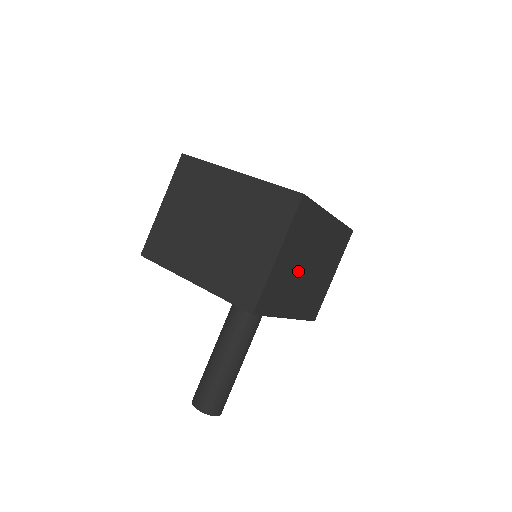
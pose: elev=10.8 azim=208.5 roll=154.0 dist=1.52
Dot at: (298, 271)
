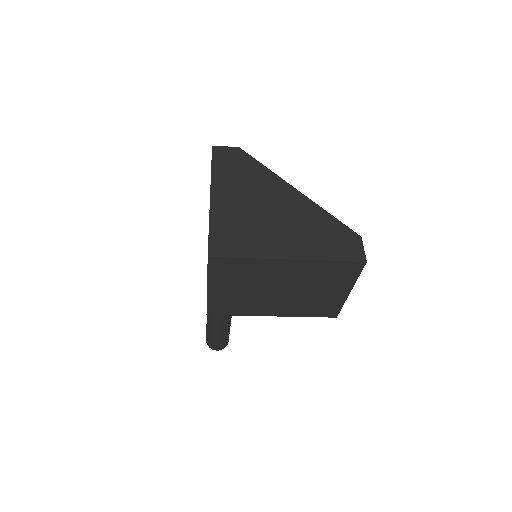
Dot at: (258, 294)
